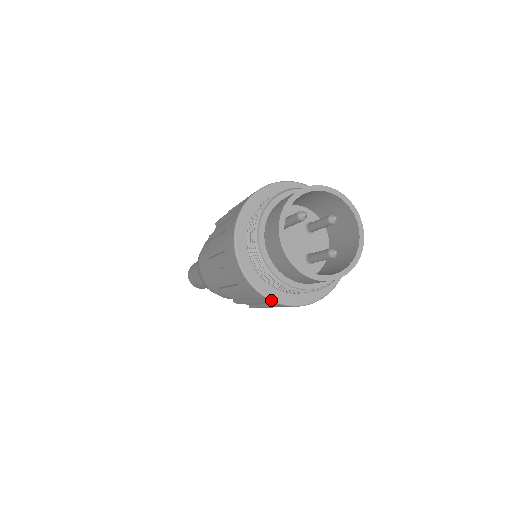
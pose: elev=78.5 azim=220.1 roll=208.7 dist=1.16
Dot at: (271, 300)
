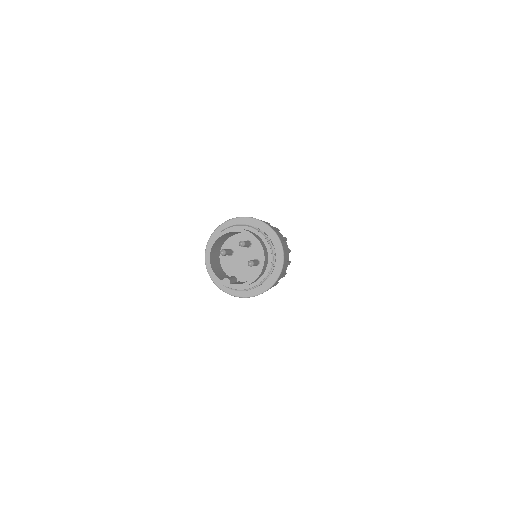
Dot at: (245, 297)
